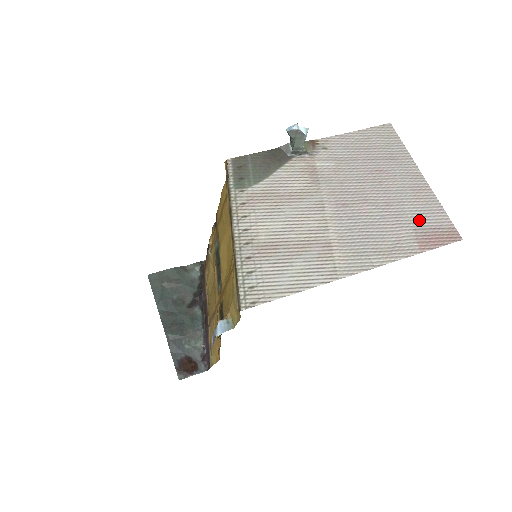
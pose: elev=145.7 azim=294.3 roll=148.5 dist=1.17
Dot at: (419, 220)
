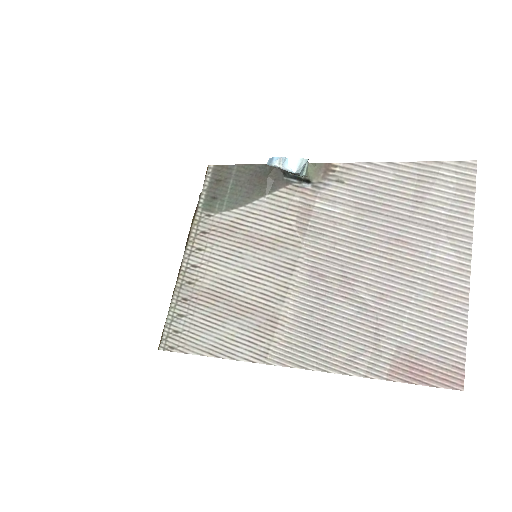
Dot at: (414, 337)
